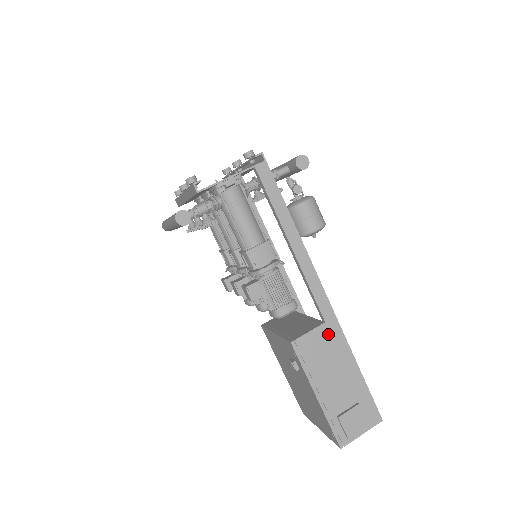
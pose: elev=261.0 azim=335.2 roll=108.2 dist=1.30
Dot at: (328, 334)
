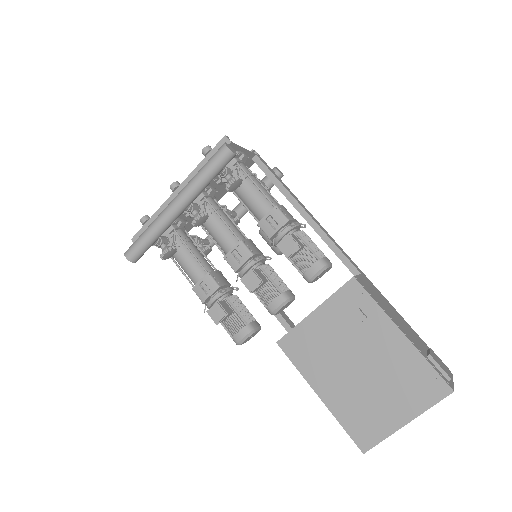
Dot at: (369, 284)
